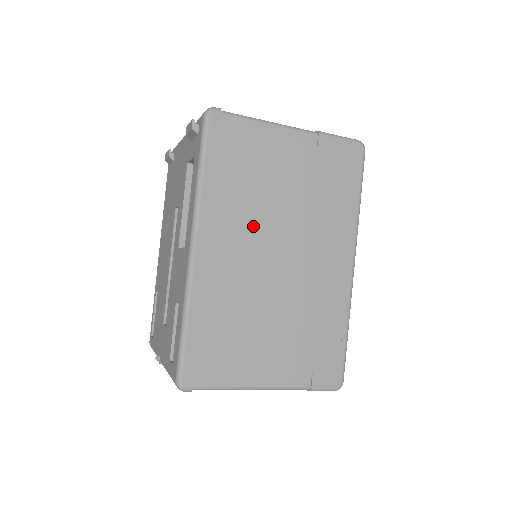
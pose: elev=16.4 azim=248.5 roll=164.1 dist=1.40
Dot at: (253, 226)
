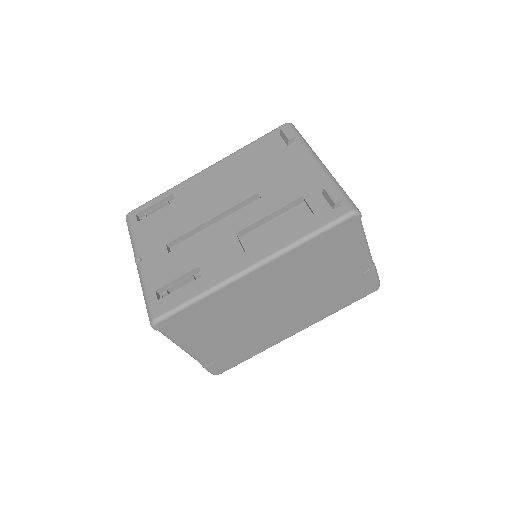
Dot at: (290, 283)
